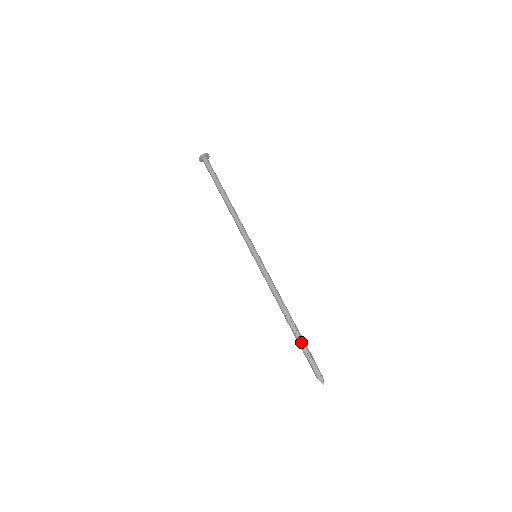
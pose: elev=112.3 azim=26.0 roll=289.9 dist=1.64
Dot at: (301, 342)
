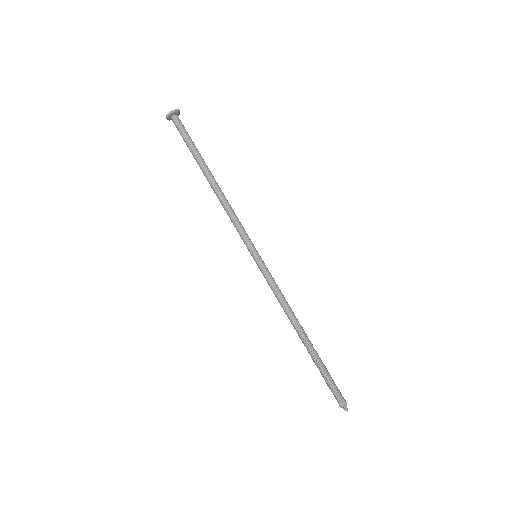
Dot at: (321, 363)
